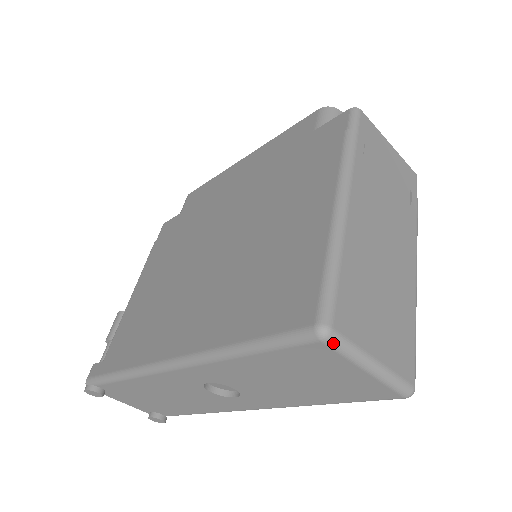
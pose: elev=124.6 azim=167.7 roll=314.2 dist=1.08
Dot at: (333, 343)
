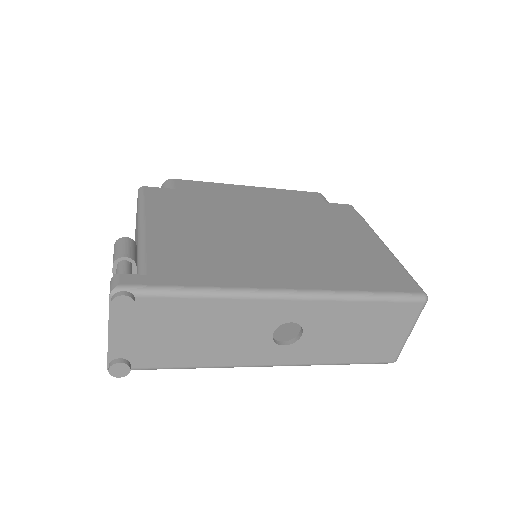
Dot at: (424, 306)
